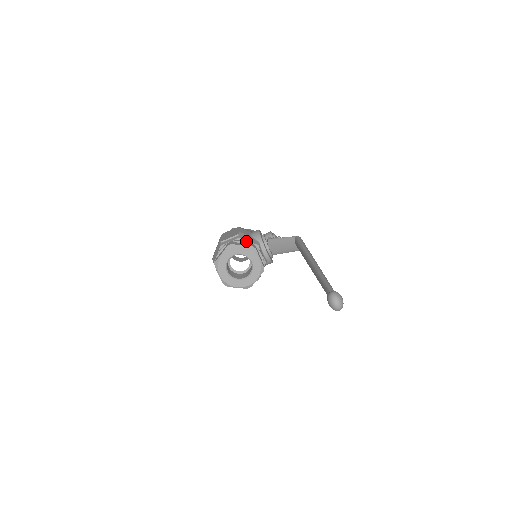
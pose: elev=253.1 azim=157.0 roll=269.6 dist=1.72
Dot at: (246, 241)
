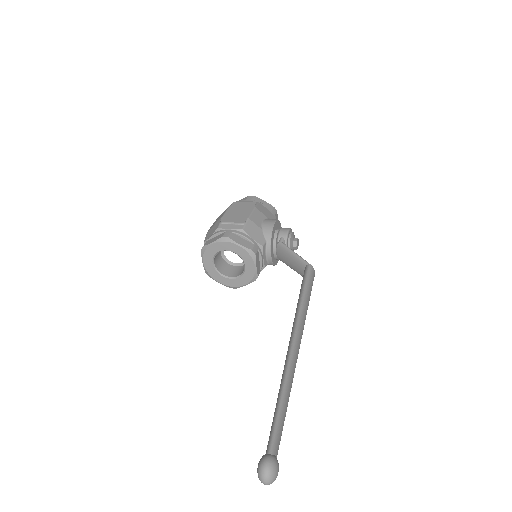
Dot at: (249, 238)
